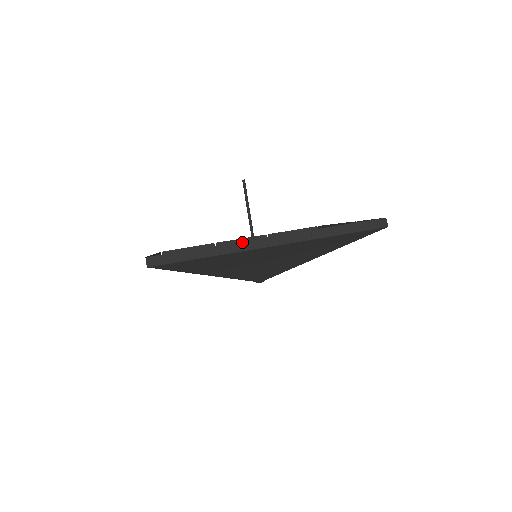
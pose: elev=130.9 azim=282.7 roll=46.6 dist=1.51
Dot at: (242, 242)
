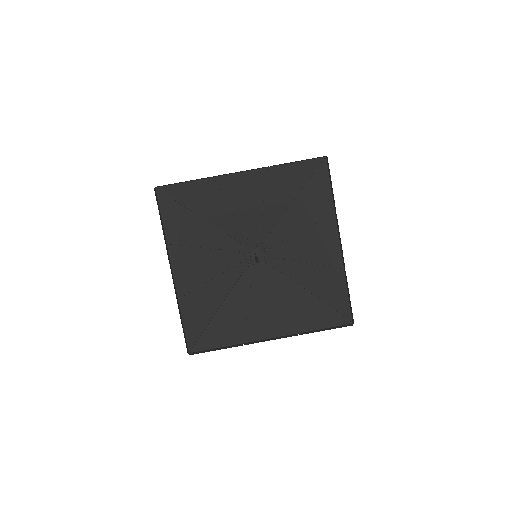
Dot at: occluded
